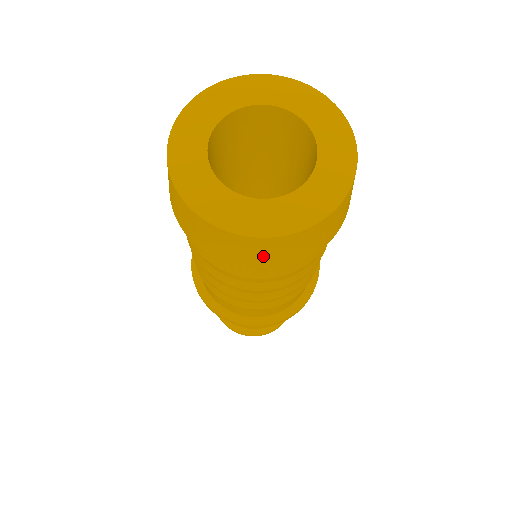
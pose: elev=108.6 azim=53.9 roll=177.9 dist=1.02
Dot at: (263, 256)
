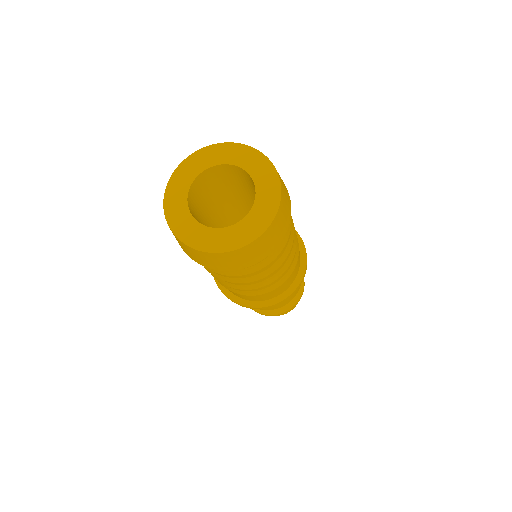
Dot at: (268, 244)
